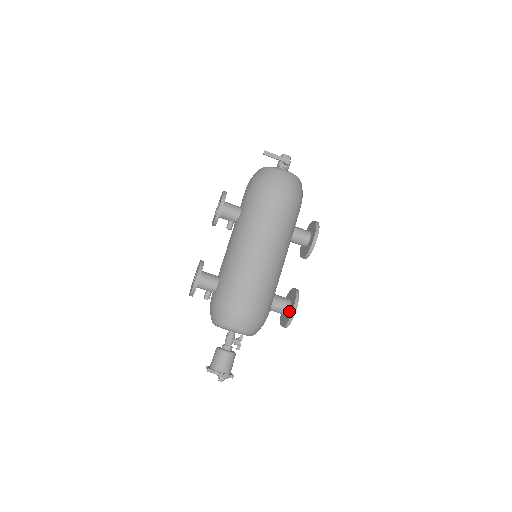
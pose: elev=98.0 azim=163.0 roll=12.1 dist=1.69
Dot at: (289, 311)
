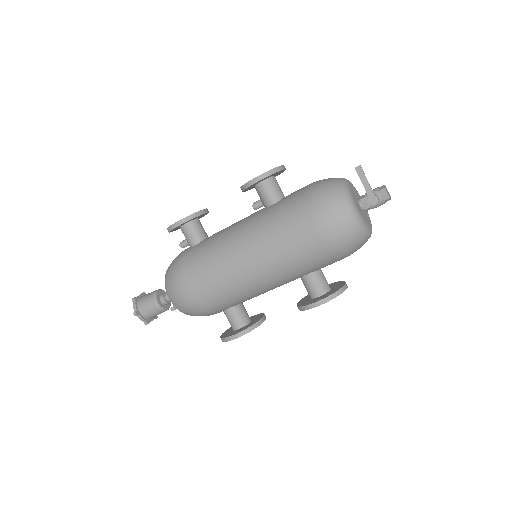
Dot at: (234, 331)
